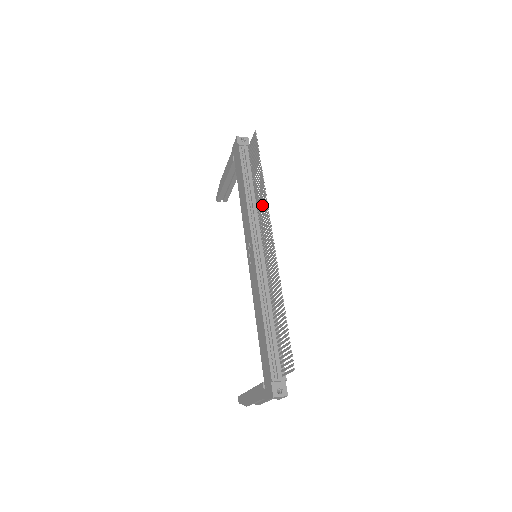
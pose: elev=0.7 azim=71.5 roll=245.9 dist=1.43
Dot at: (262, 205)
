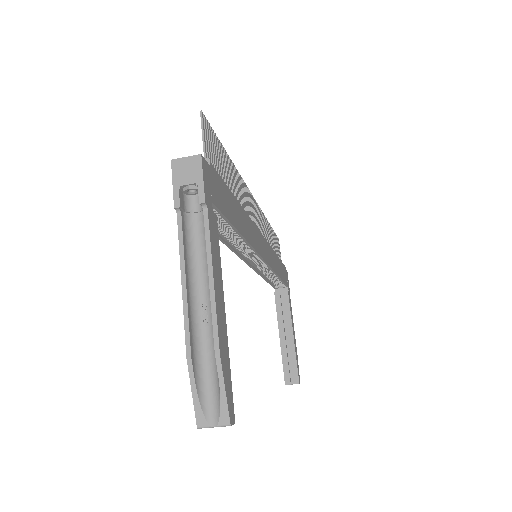
Dot at: occluded
